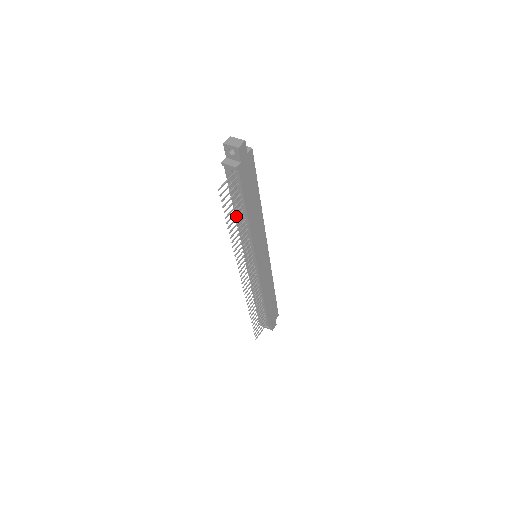
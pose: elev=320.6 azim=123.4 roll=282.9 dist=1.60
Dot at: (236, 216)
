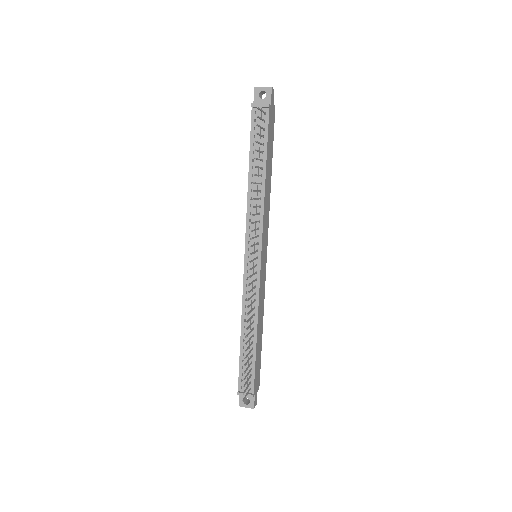
Dot at: (249, 182)
